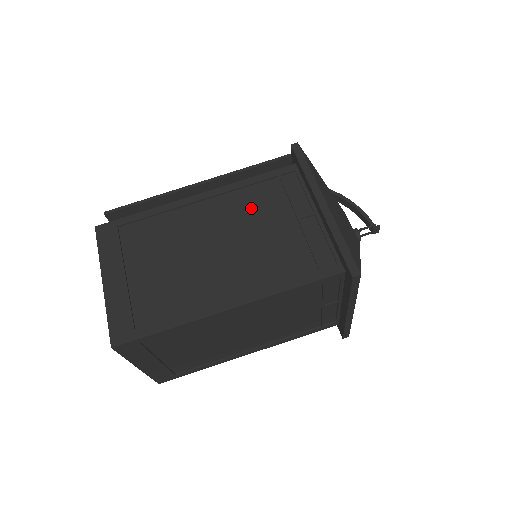
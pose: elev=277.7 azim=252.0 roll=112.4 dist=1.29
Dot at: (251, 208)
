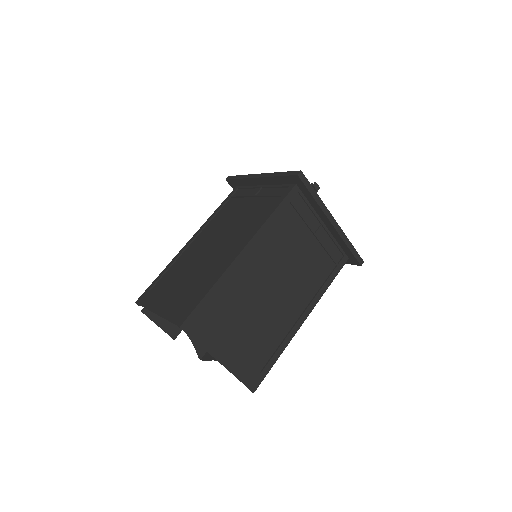
Dot at: (224, 218)
